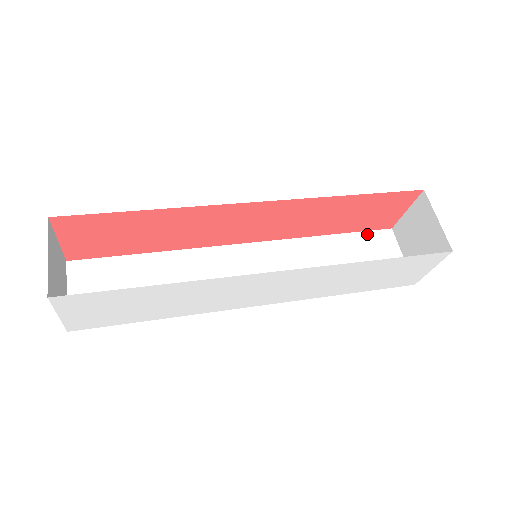
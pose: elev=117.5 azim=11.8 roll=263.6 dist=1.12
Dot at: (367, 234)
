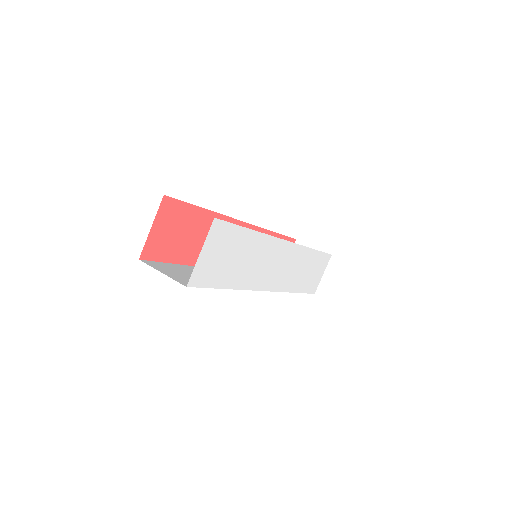
Dot at: occluded
